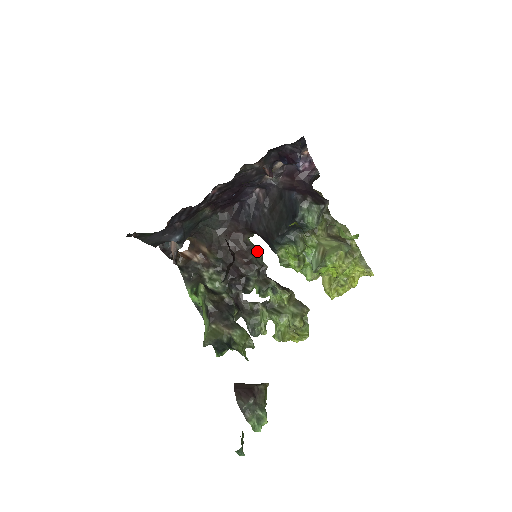
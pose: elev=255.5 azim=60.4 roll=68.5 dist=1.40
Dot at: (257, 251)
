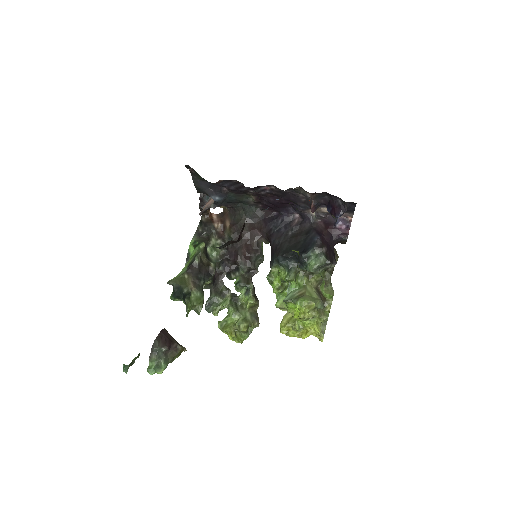
Dot at: (260, 256)
